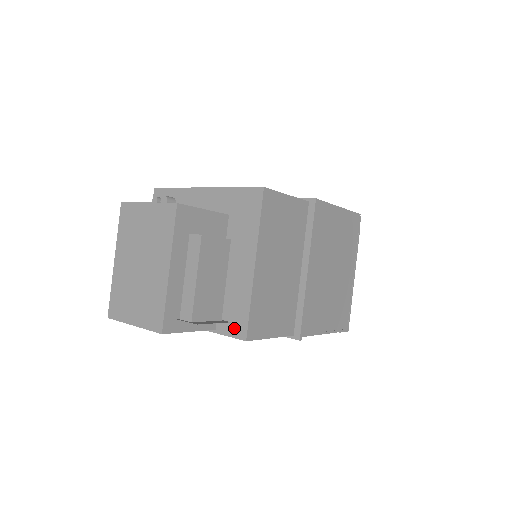
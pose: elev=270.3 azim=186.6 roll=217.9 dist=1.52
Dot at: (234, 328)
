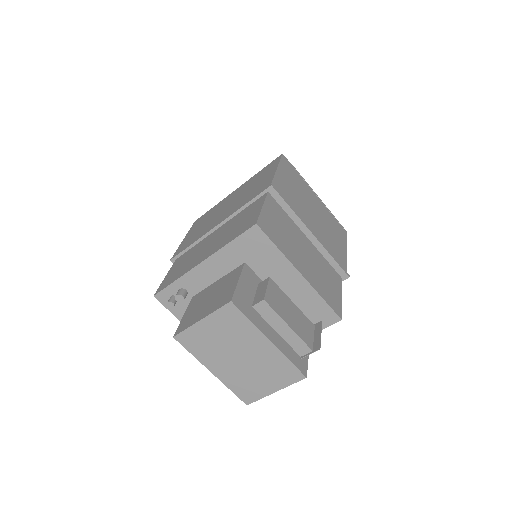
Dot at: (325, 321)
